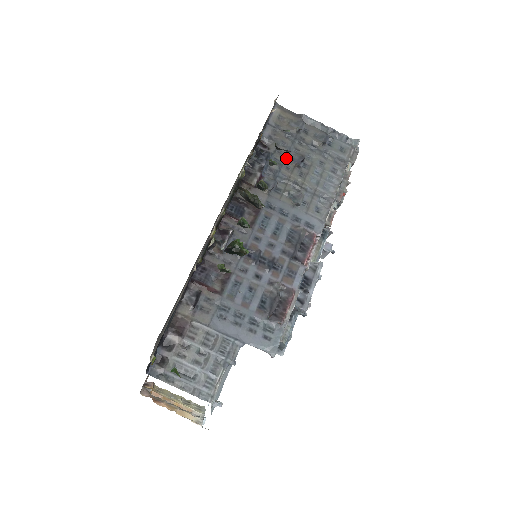
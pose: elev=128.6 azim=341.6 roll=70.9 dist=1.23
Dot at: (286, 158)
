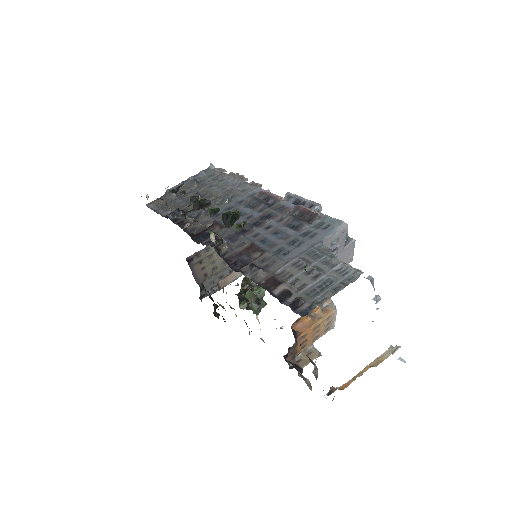
Dot at: (189, 203)
